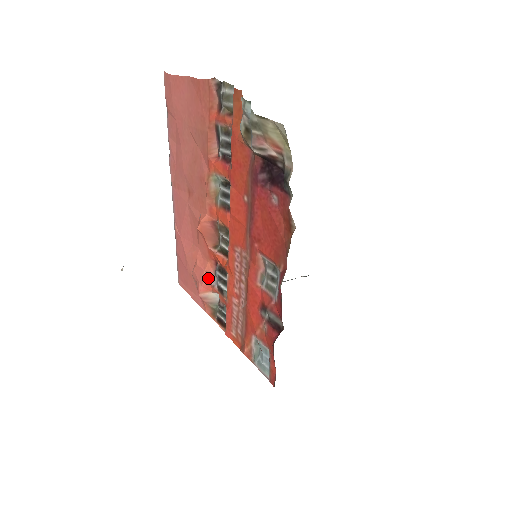
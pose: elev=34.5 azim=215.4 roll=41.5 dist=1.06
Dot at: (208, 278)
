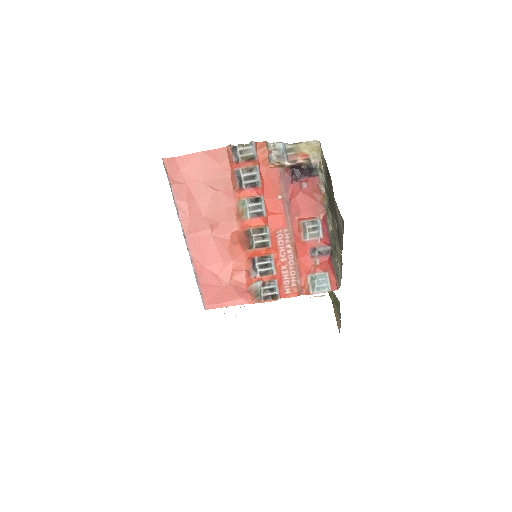
Dot at: (249, 274)
